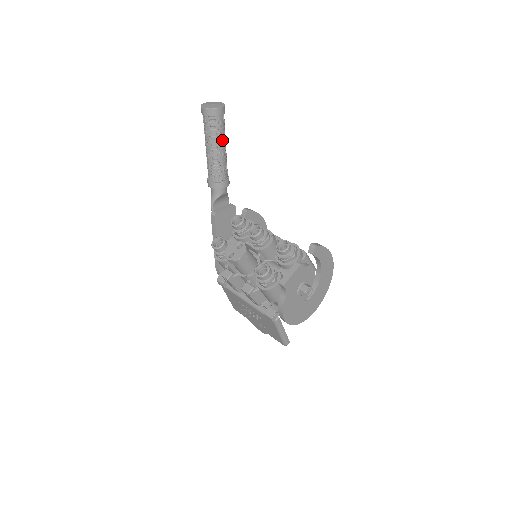
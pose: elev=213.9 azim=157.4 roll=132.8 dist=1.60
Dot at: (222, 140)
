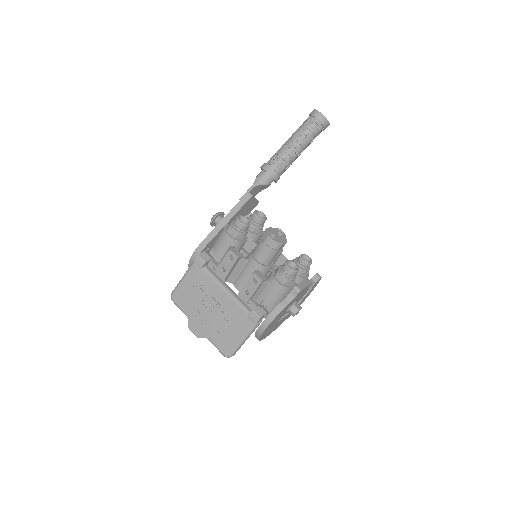
Dot at: (307, 146)
